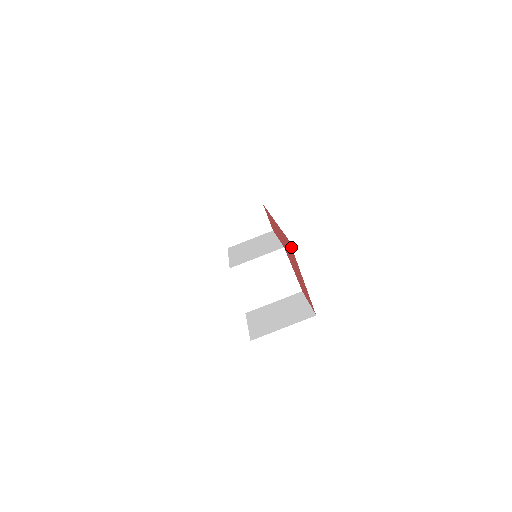
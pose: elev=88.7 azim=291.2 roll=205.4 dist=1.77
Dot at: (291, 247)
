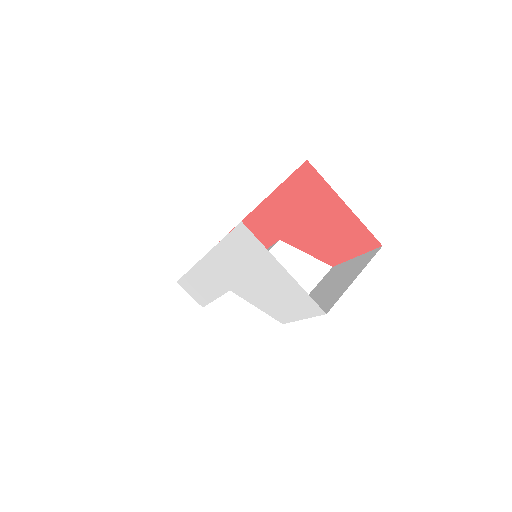
Dot at: (312, 169)
